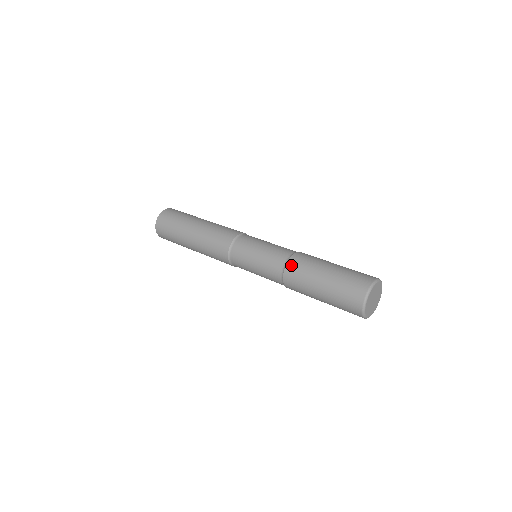
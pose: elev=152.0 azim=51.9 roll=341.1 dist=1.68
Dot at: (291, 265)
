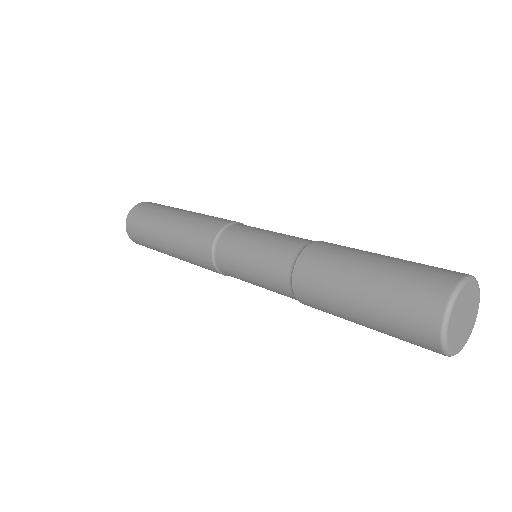
Dot at: (307, 256)
